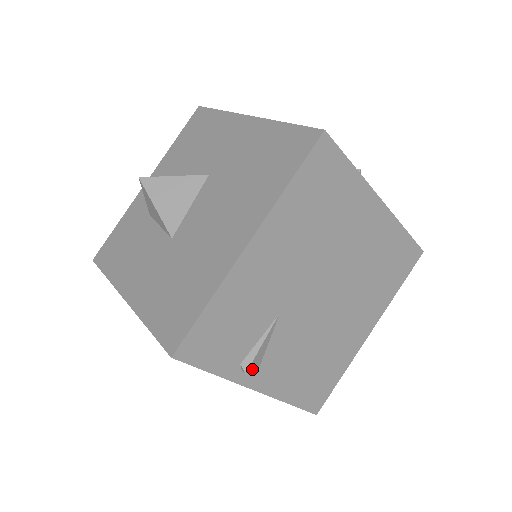
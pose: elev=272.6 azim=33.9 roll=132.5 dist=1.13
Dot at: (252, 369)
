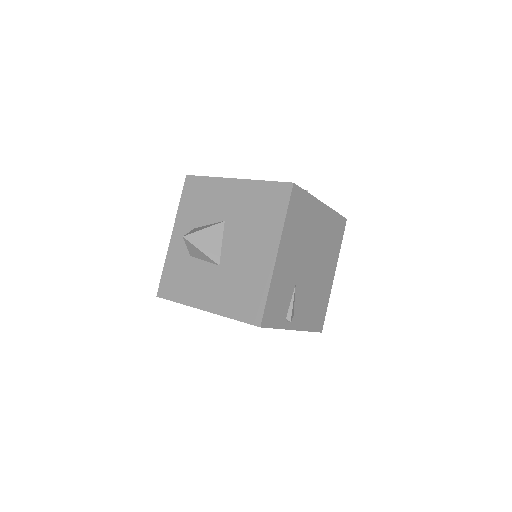
Dot at: occluded
